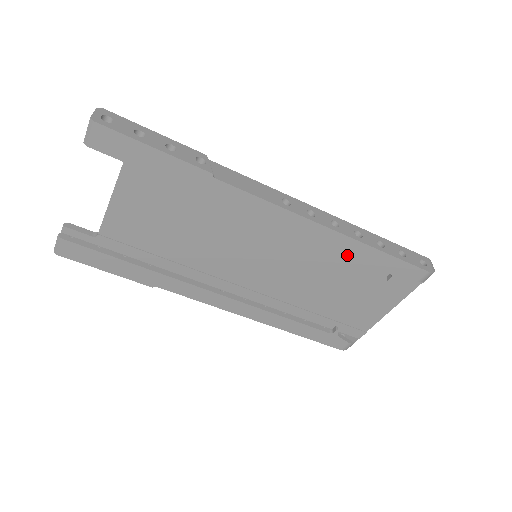
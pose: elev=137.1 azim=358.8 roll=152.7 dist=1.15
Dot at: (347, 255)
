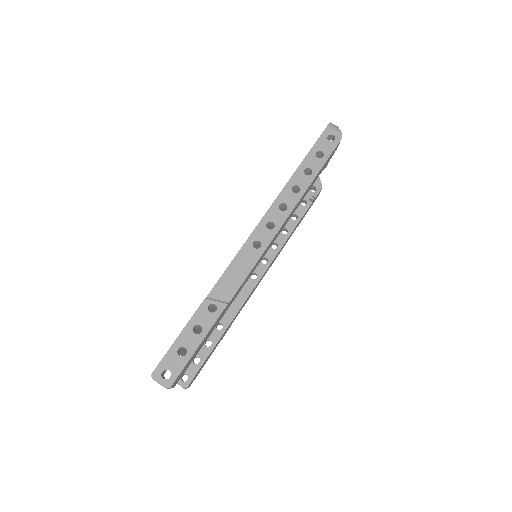
Dot at: occluded
